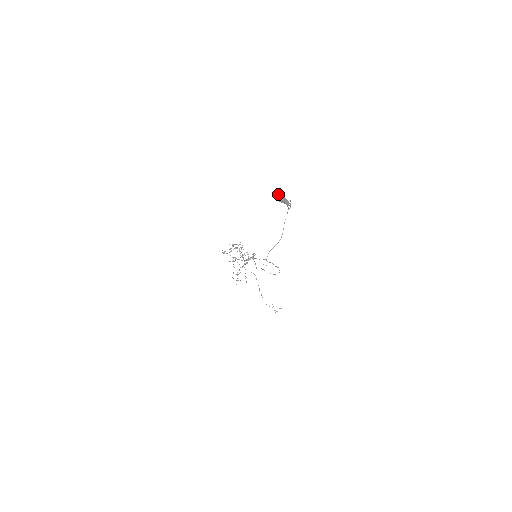
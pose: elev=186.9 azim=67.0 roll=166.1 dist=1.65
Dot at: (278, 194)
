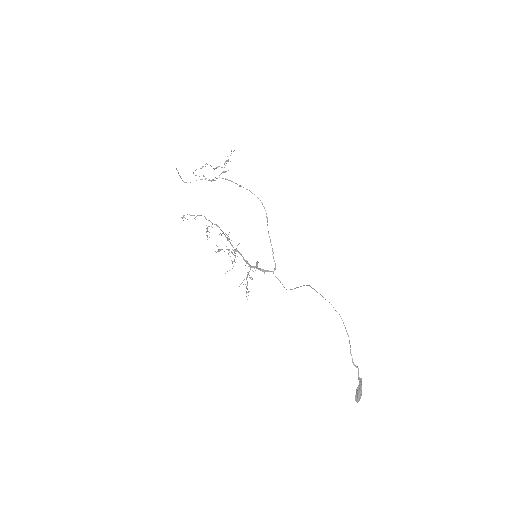
Dot at: (359, 399)
